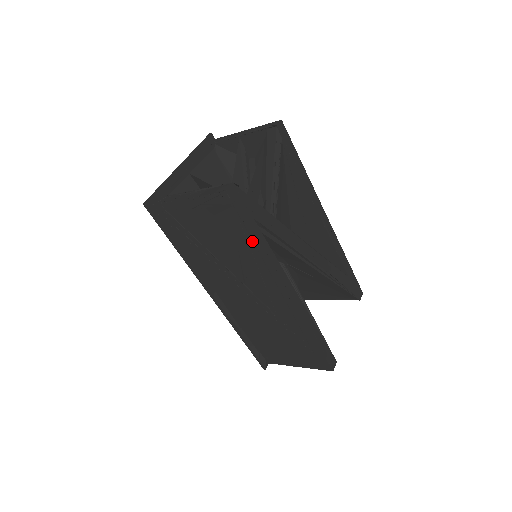
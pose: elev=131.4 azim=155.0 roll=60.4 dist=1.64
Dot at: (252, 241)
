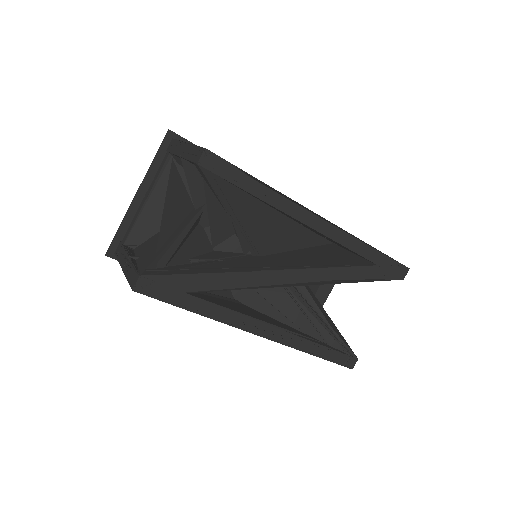
Dot at: (192, 311)
